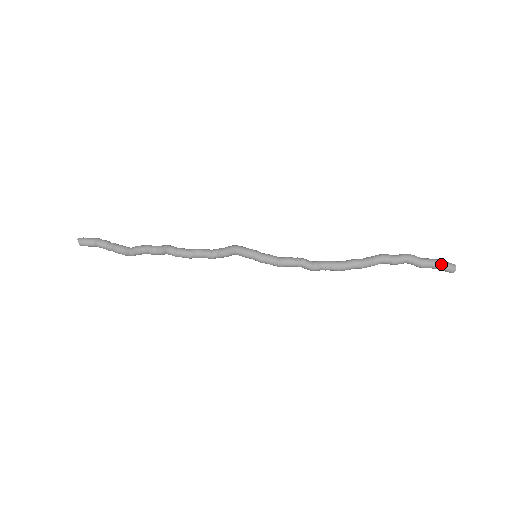
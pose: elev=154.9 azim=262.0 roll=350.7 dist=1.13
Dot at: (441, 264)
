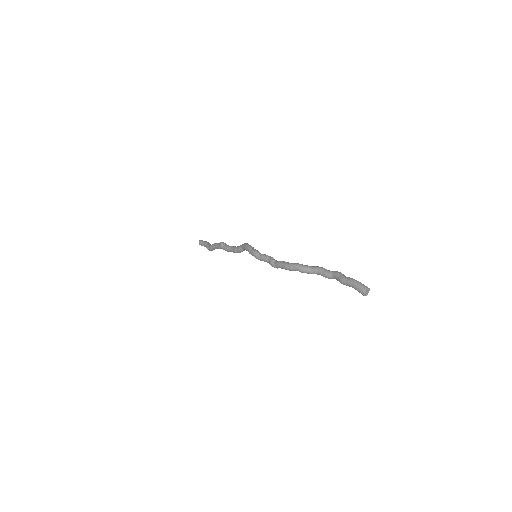
Dot at: (355, 282)
